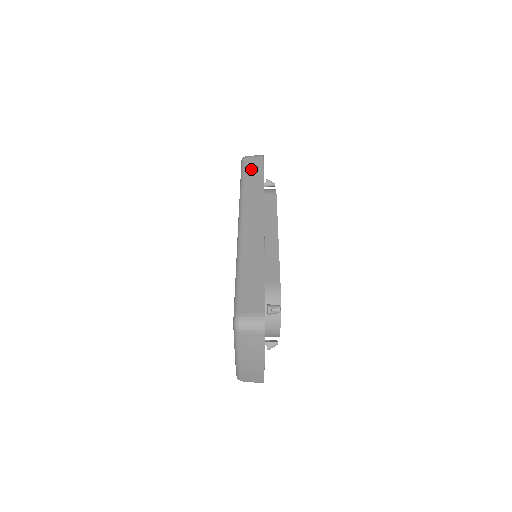
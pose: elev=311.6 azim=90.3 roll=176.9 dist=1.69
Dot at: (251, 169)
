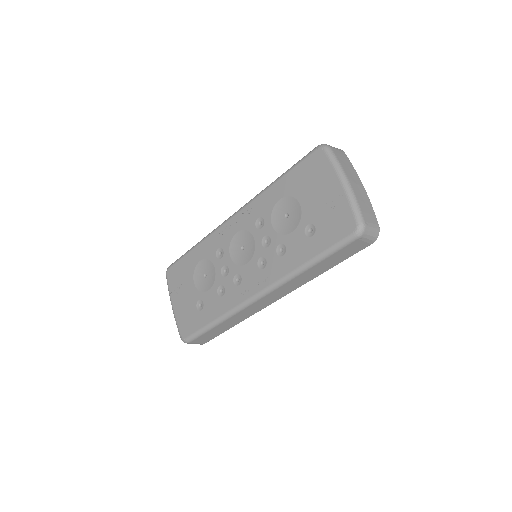
Dot at: occluded
